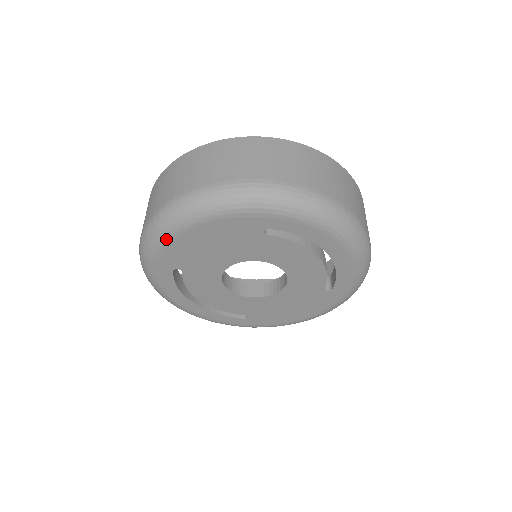
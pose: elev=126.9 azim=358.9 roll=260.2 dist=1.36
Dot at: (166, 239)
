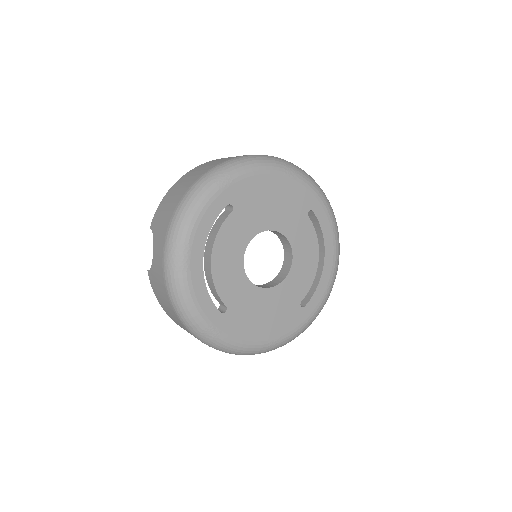
Dot at: (253, 170)
